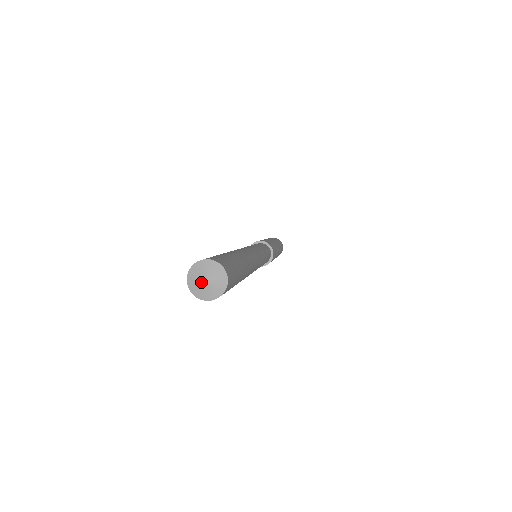
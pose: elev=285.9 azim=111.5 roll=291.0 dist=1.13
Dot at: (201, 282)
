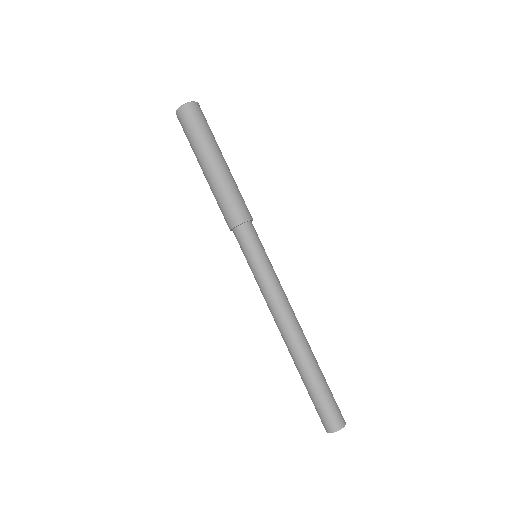
Dot at: occluded
